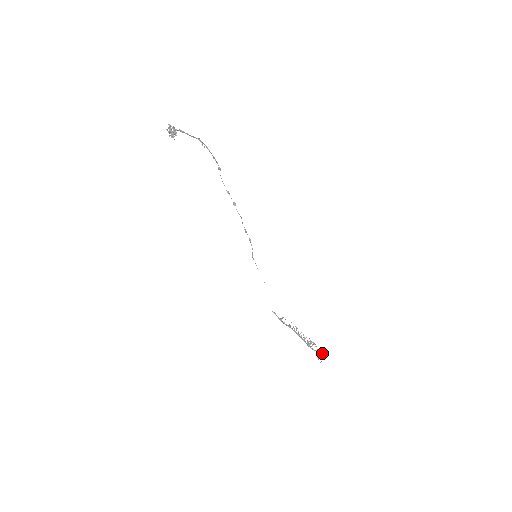
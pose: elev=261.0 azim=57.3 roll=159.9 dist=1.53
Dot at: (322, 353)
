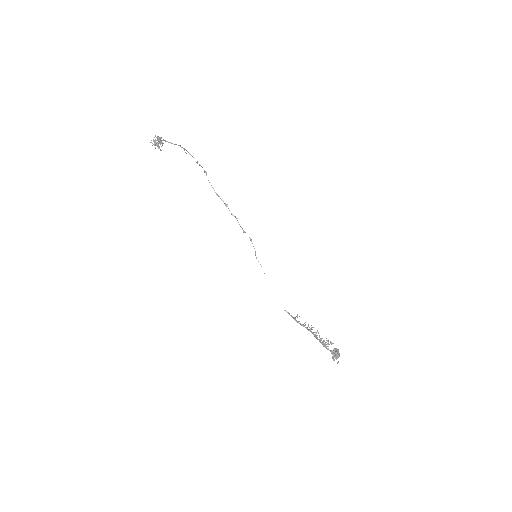
Dot at: (338, 353)
